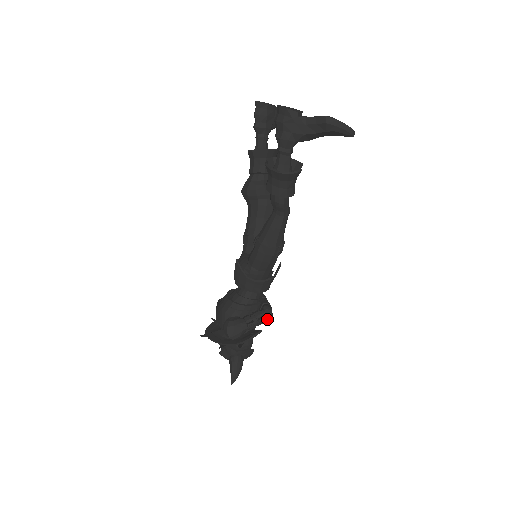
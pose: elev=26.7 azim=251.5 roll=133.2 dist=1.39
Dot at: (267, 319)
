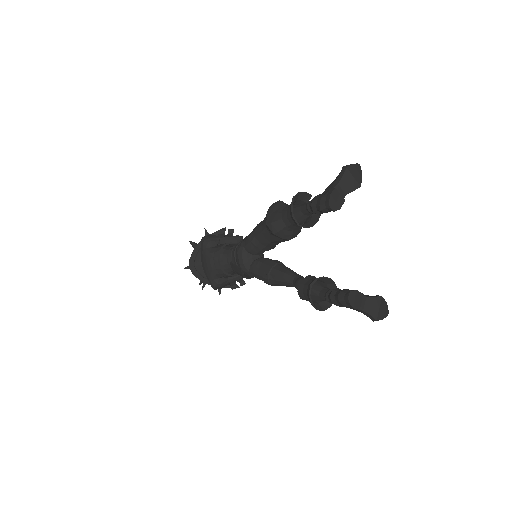
Dot at: occluded
